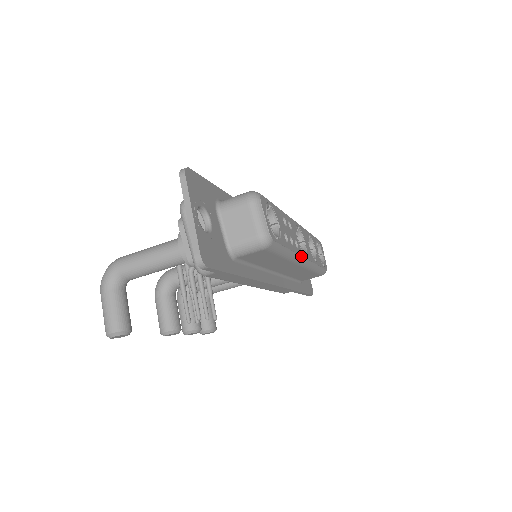
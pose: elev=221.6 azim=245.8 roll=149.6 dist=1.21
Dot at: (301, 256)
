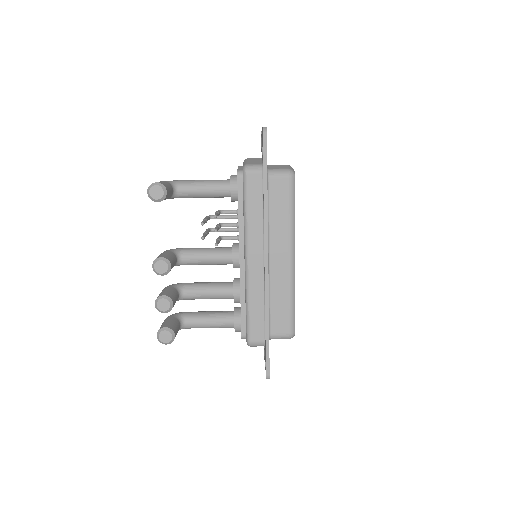
Dot at: occluded
